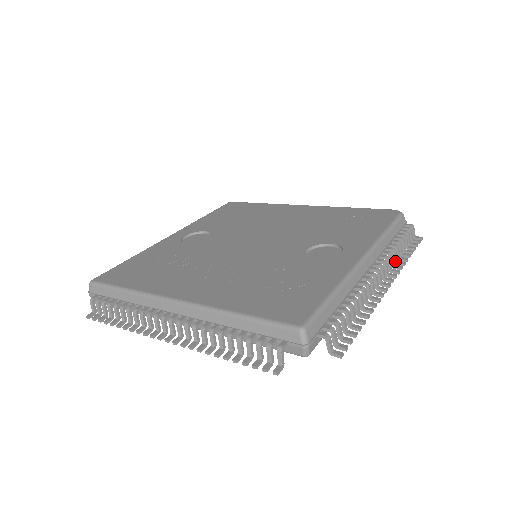
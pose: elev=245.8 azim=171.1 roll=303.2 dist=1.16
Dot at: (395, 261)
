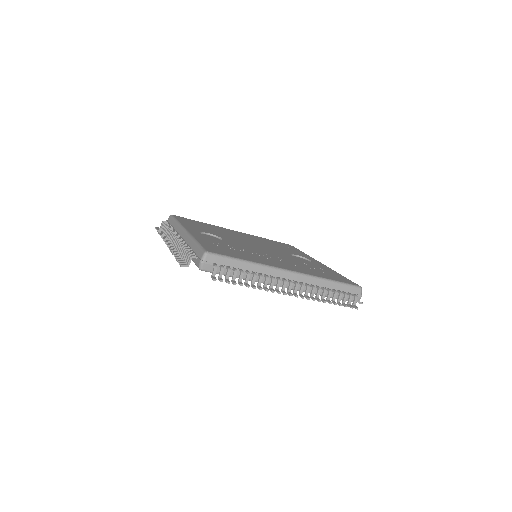
Dot at: occluded
